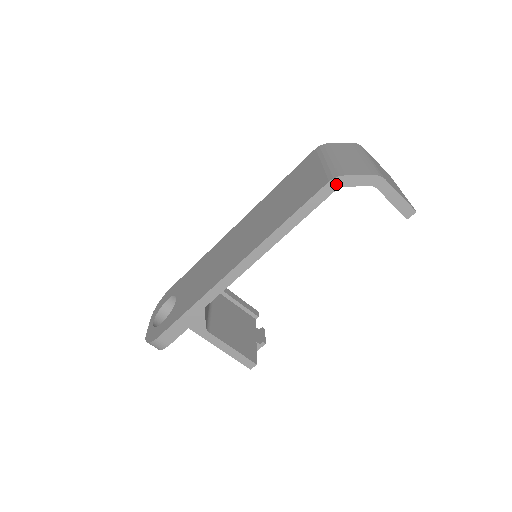
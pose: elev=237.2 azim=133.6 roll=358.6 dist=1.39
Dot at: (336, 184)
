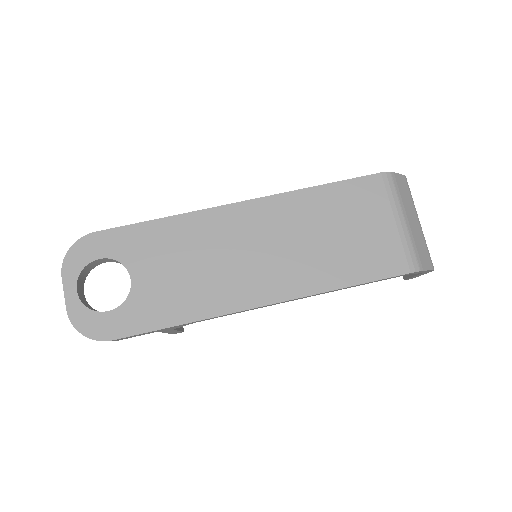
Dot at: (411, 273)
